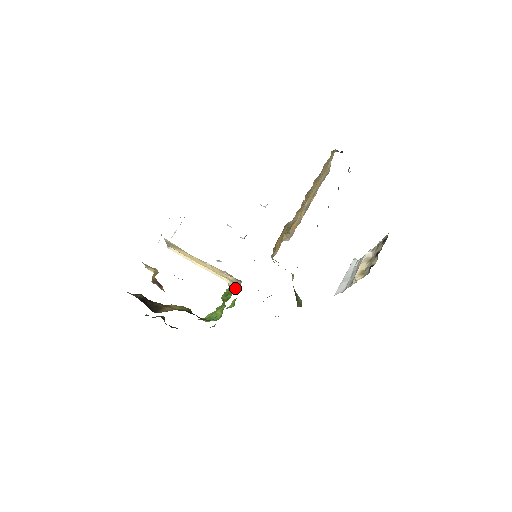
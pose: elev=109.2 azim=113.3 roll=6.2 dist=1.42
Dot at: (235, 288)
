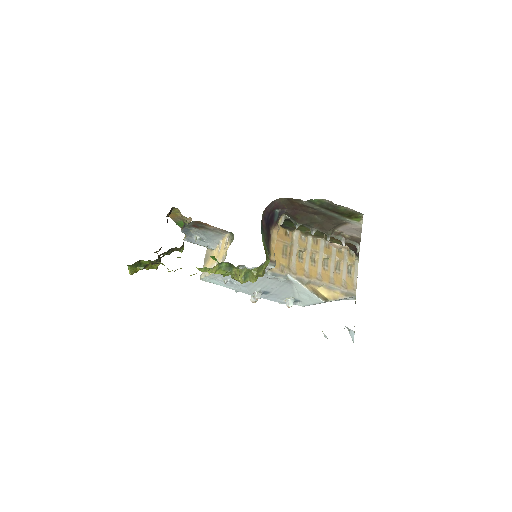
Dot at: occluded
